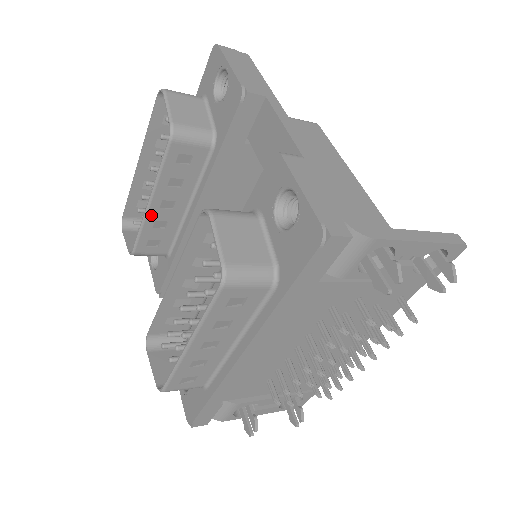
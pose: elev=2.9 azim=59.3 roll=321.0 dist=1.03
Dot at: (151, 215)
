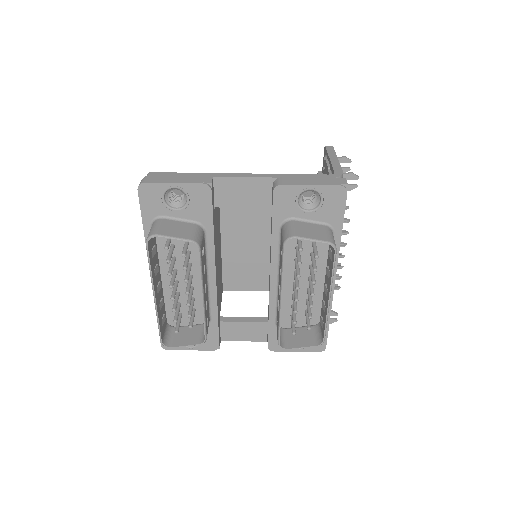
Dot at: (205, 304)
